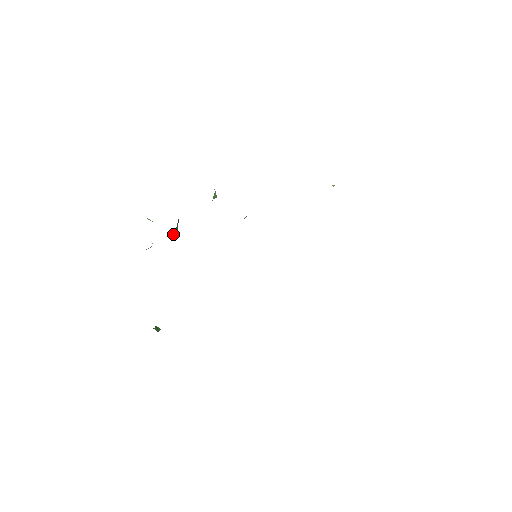
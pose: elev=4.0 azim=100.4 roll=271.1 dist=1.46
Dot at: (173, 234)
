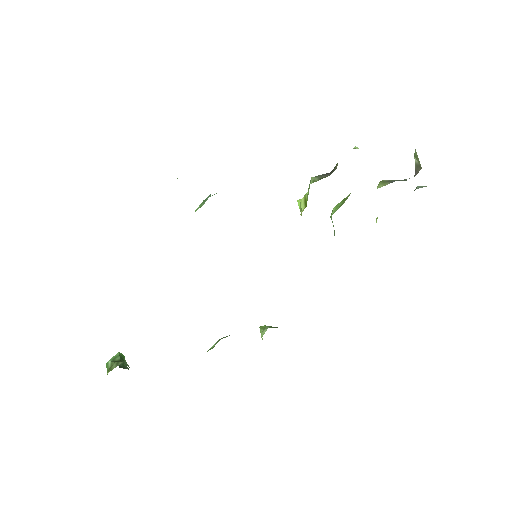
Dot at: occluded
